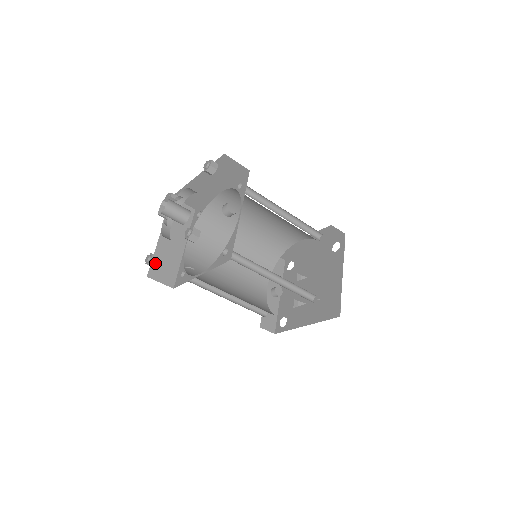
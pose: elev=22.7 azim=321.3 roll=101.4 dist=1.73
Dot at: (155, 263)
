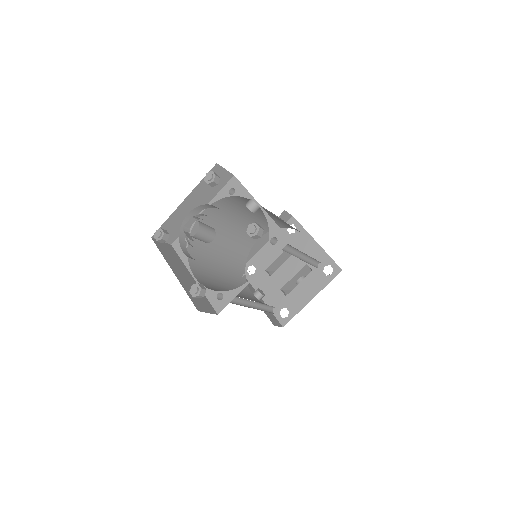
Dot at: (204, 291)
